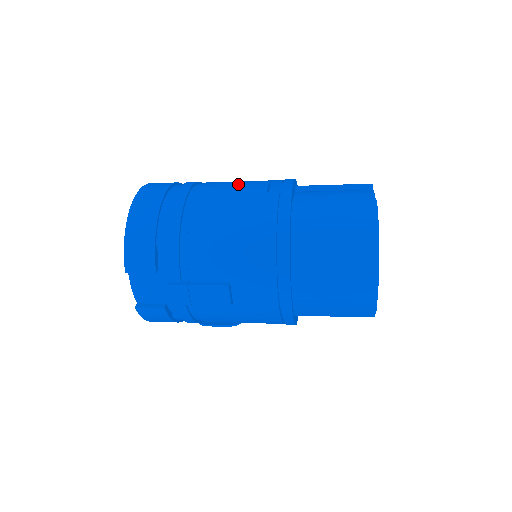
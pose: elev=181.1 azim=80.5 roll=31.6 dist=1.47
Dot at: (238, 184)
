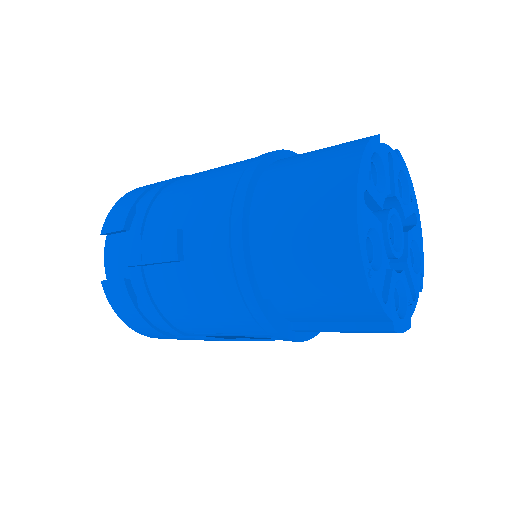
Dot at: occluded
